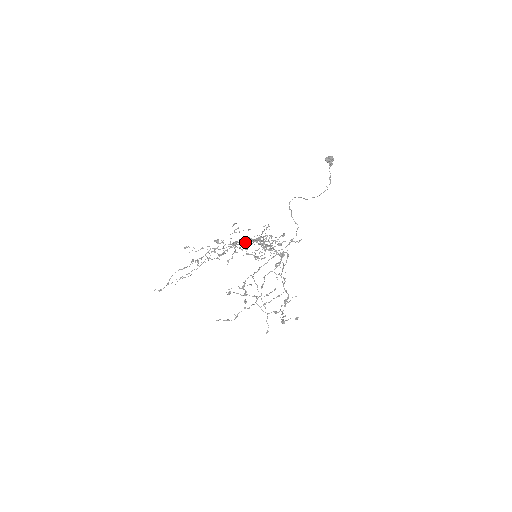
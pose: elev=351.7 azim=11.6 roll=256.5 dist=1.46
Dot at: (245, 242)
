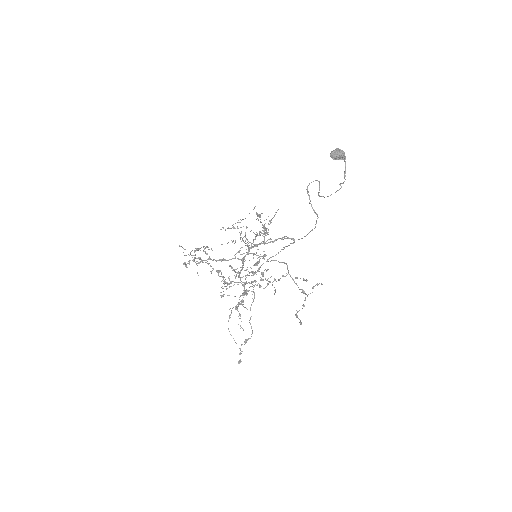
Dot at: (222, 260)
